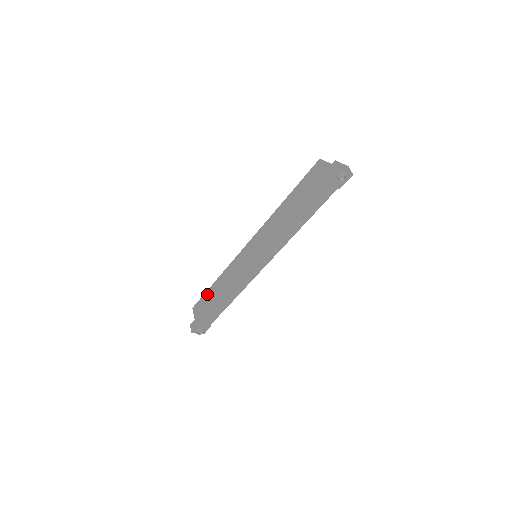
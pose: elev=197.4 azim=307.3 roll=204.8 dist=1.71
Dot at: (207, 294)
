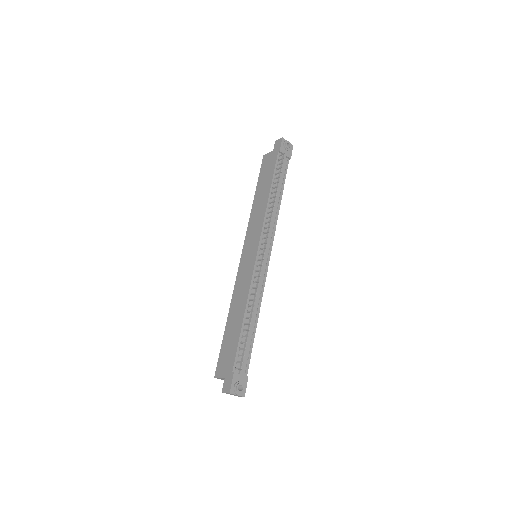
Dot at: (225, 339)
